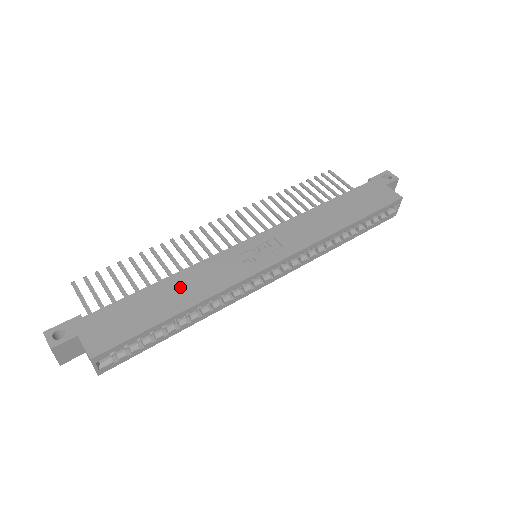
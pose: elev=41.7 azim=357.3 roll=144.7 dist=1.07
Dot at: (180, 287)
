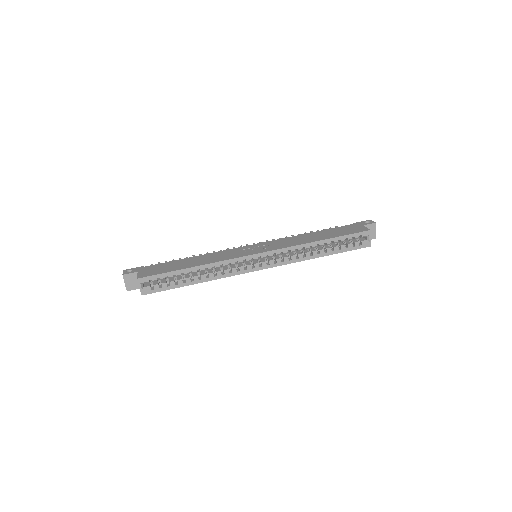
Dot at: (199, 259)
